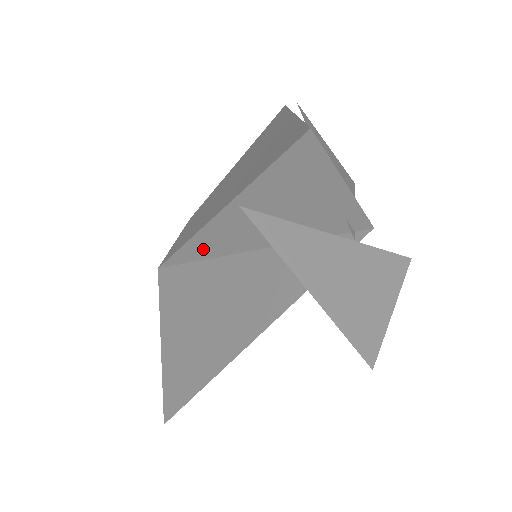
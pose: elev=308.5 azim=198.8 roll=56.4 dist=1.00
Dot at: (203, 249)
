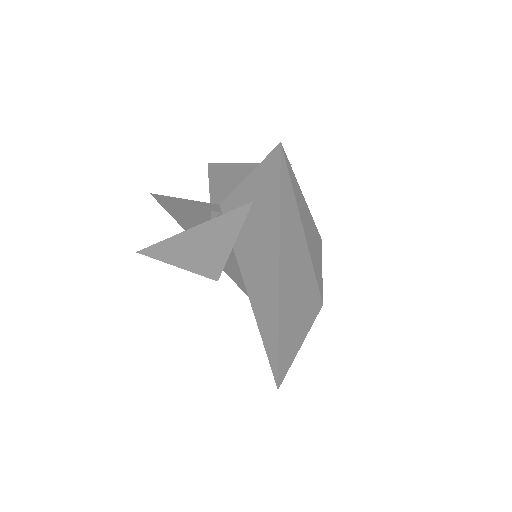
Dot at: (235, 273)
